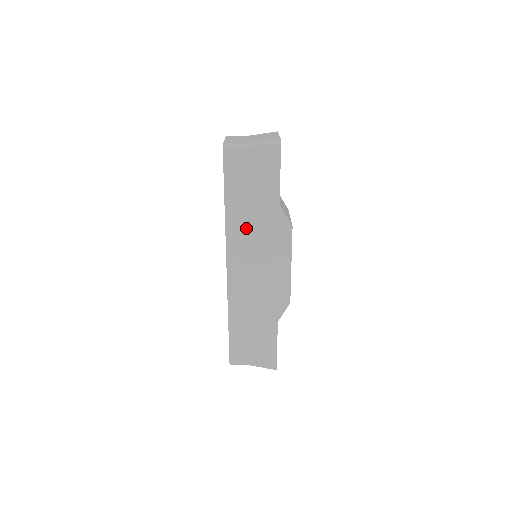
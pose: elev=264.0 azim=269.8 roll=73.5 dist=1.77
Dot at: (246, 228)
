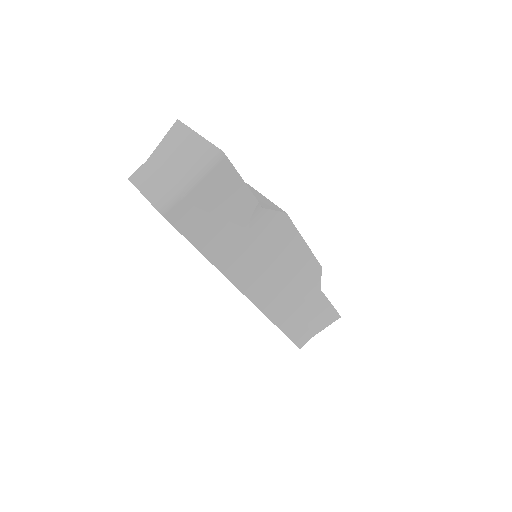
Dot at: (244, 256)
